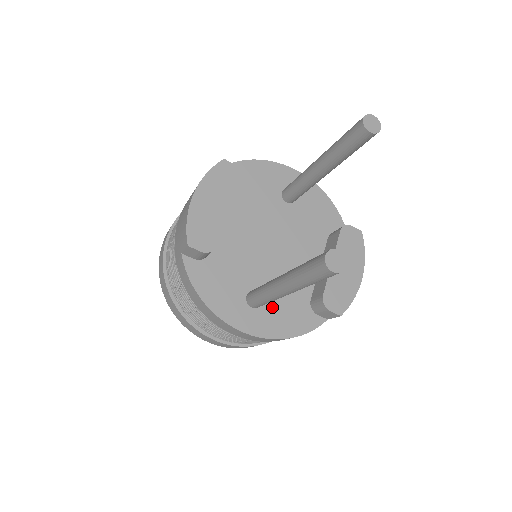
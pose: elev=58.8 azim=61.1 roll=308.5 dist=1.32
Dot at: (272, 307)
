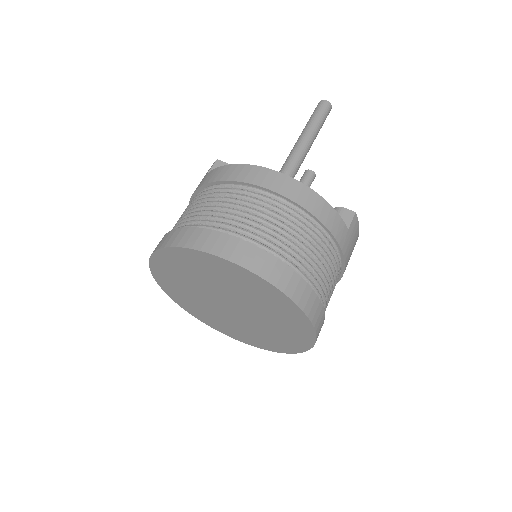
Dot at: occluded
